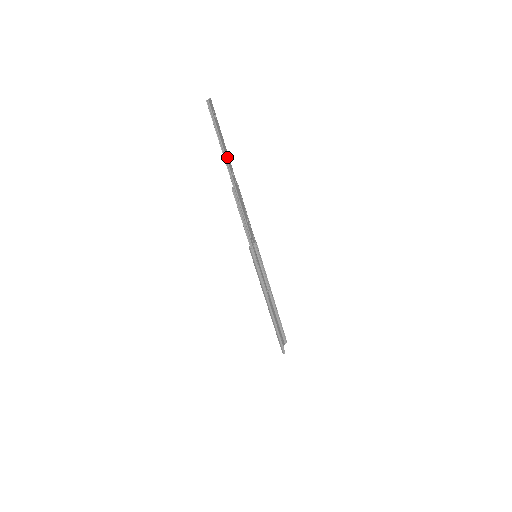
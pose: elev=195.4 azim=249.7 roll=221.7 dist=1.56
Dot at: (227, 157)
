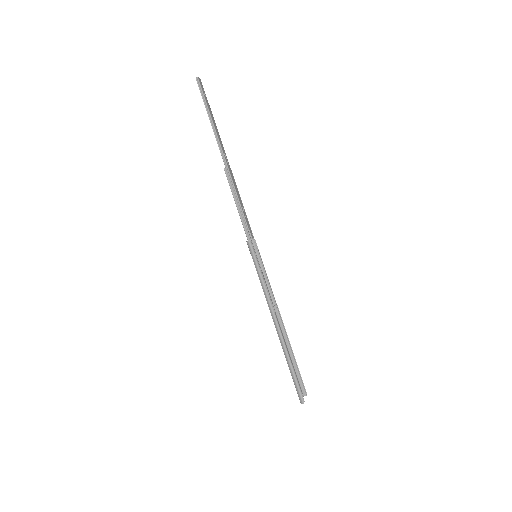
Dot at: (218, 136)
